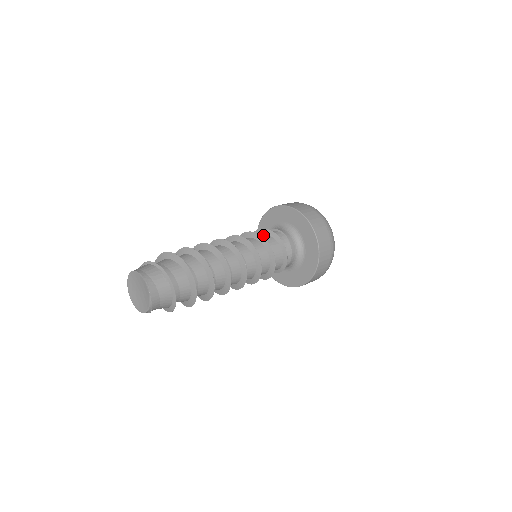
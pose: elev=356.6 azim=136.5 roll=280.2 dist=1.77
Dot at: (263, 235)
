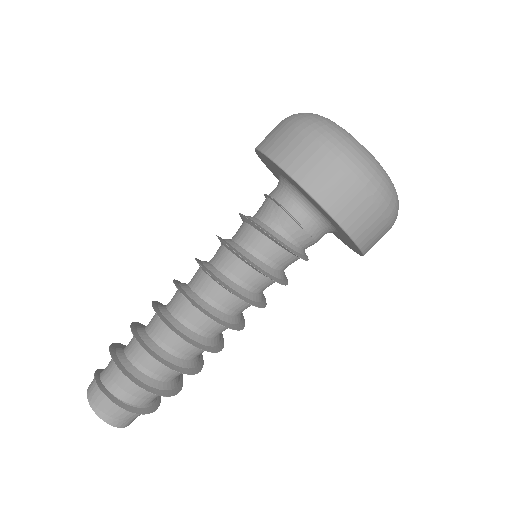
Dot at: (262, 241)
